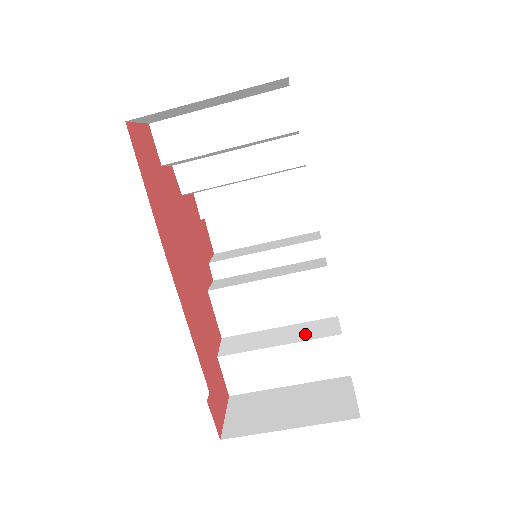
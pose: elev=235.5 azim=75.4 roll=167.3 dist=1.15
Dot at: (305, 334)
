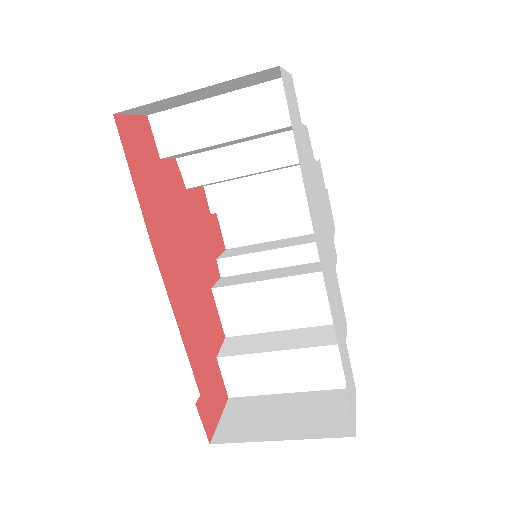
Dot at: (308, 340)
